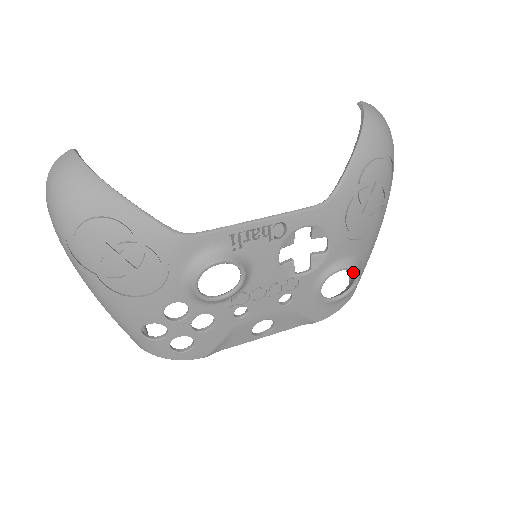
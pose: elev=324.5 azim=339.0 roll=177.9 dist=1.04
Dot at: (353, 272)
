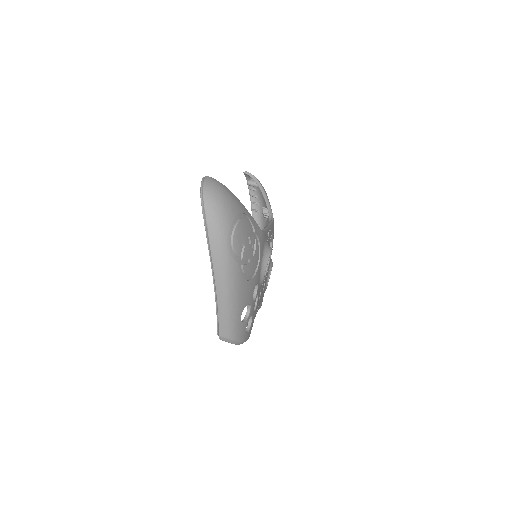
Dot at: occluded
